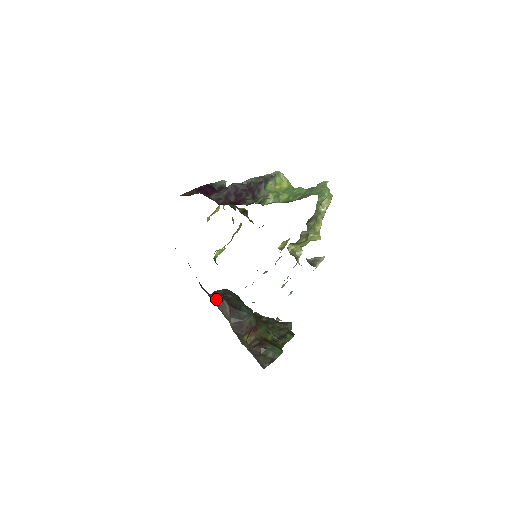
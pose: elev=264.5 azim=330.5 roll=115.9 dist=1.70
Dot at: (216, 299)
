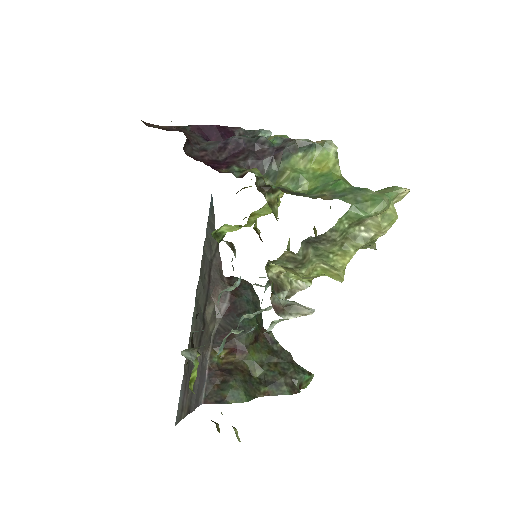
Dot at: (221, 285)
